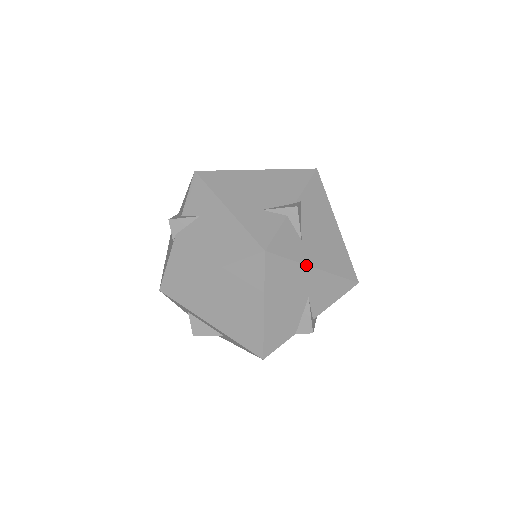
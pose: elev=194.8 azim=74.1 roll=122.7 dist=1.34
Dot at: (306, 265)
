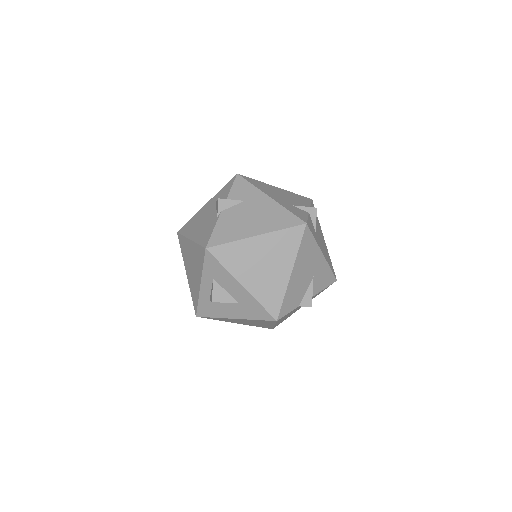
Dot at: (320, 248)
